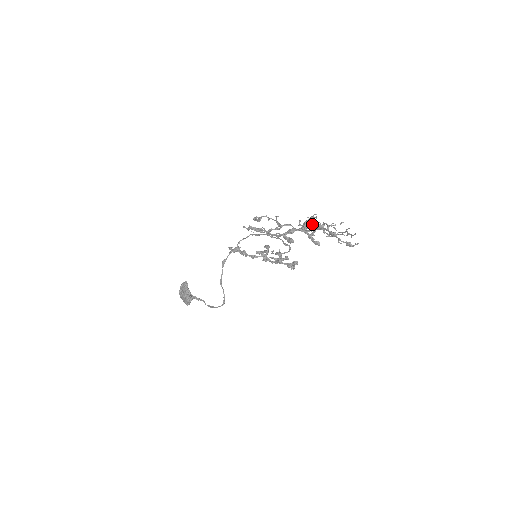
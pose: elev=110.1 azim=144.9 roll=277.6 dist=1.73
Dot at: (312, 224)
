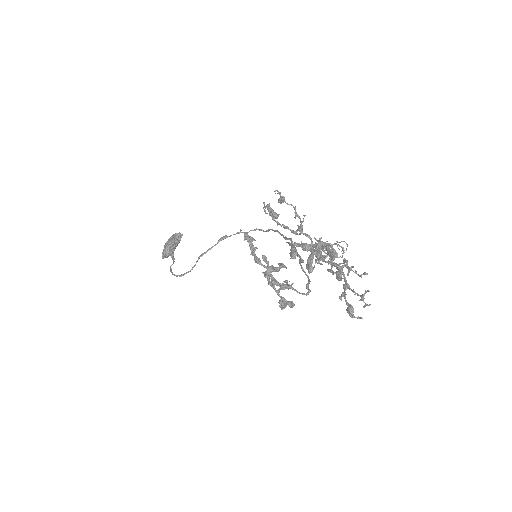
Dot at: occluded
